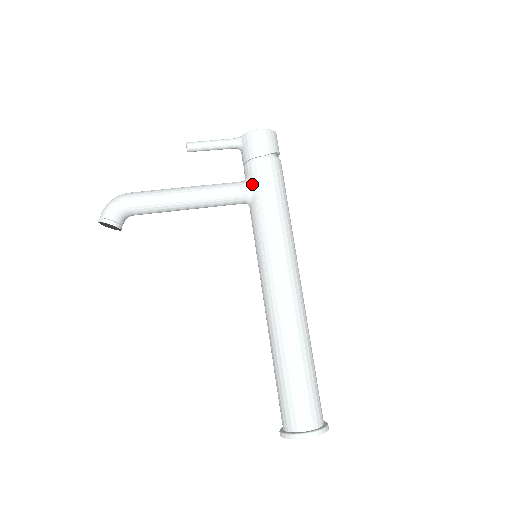
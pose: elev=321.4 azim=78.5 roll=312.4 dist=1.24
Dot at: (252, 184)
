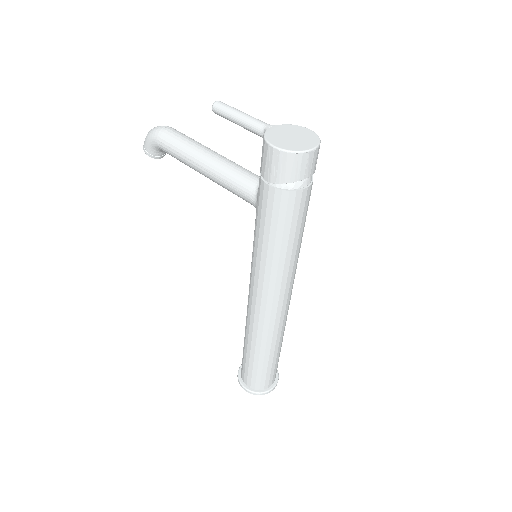
Dot at: (257, 199)
